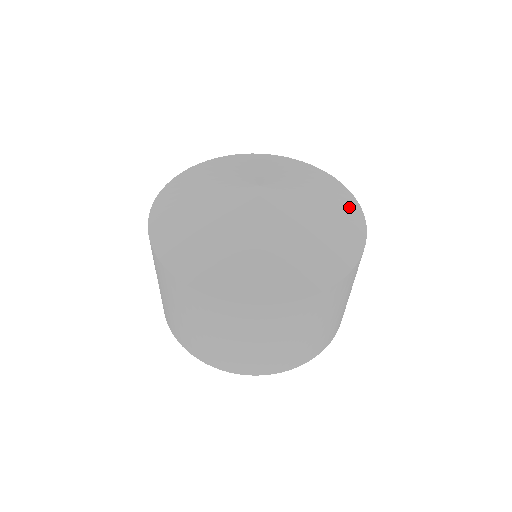
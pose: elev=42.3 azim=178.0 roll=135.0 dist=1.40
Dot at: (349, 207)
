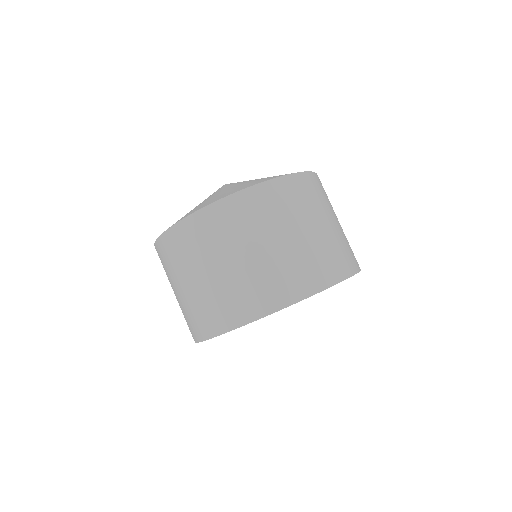
Dot at: occluded
